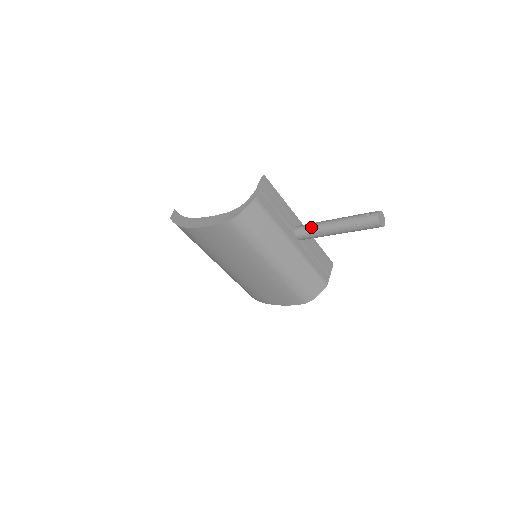
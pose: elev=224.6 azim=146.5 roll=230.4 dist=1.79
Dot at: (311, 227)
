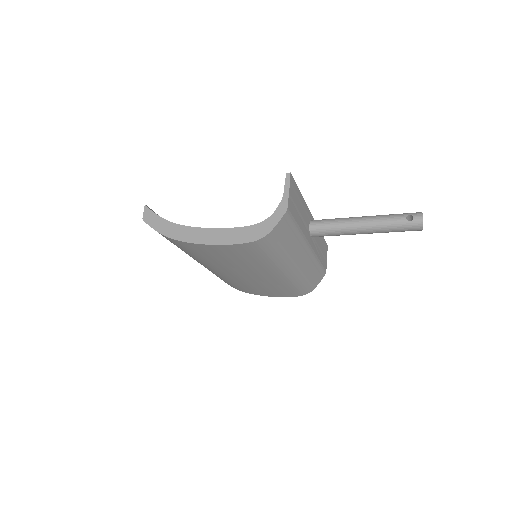
Dot at: (333, 226)
